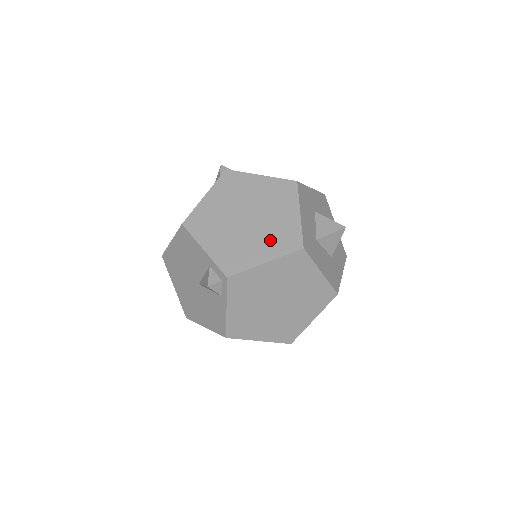
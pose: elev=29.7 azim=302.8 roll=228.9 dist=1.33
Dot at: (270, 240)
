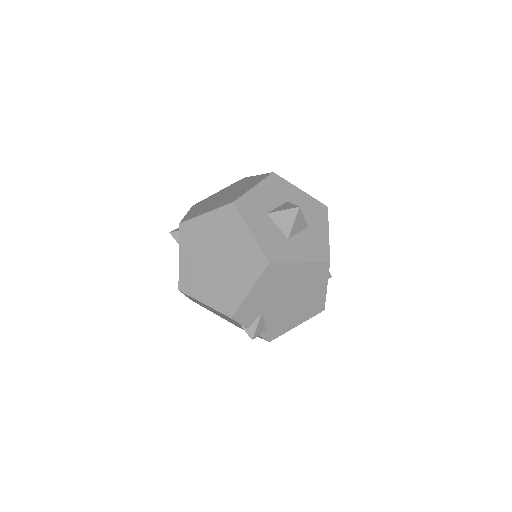
Dot at: (222, 202)
